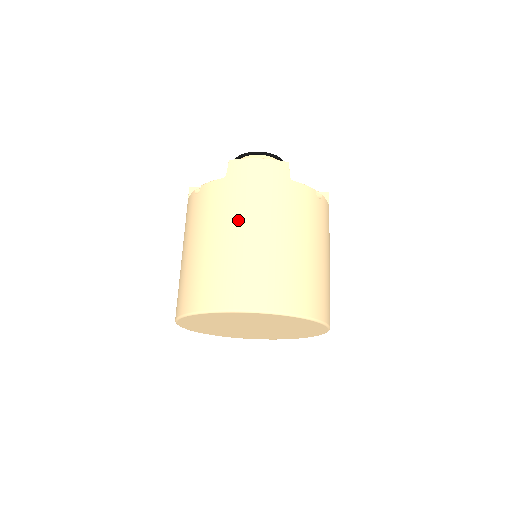
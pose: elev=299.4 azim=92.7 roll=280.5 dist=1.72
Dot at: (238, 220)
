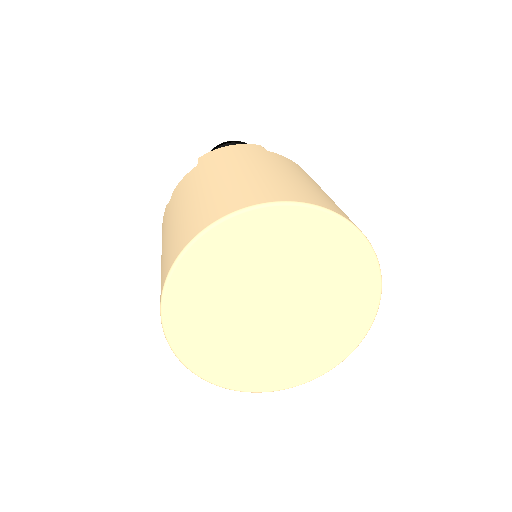
Dot at: (218, 172)
